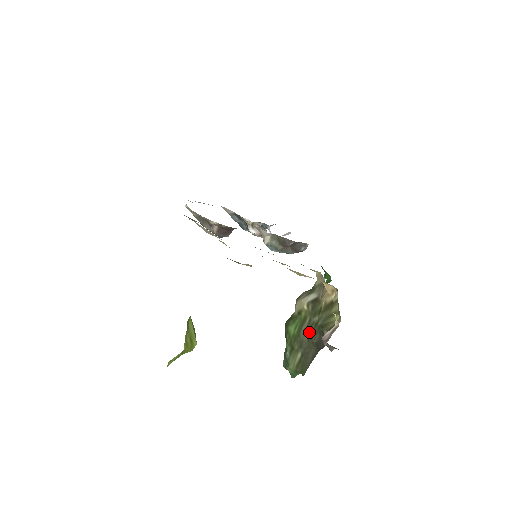
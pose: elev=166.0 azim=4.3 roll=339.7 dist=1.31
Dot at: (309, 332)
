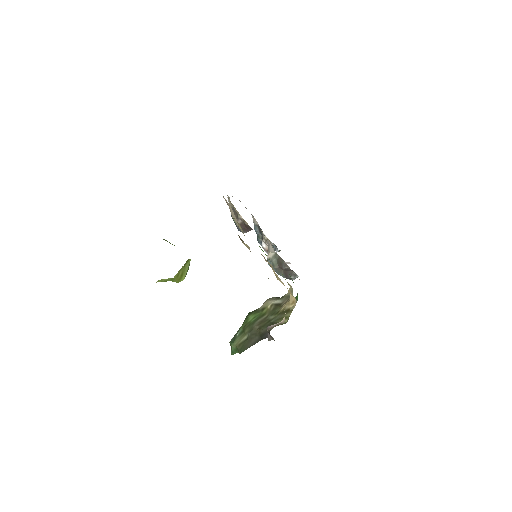
Dot at: (262, 324)
